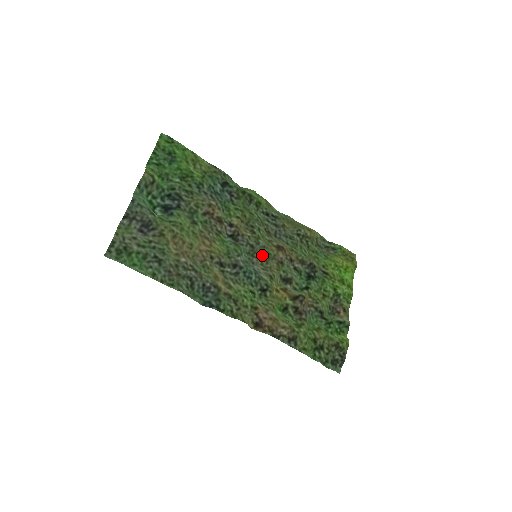
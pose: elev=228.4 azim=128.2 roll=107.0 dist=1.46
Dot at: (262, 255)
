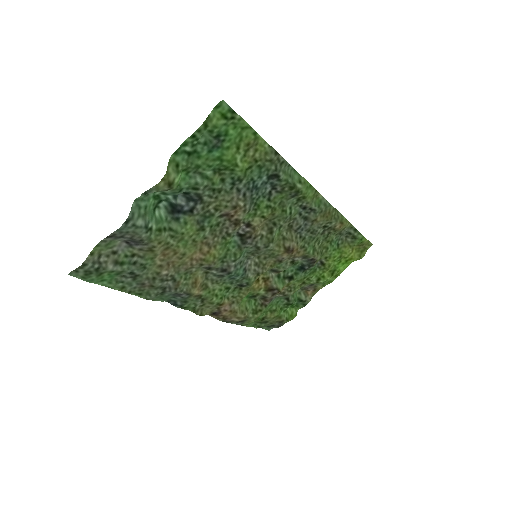
Dot at: (264, 254)
